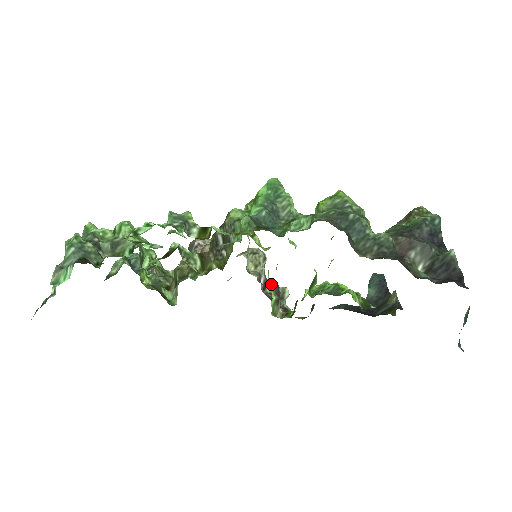
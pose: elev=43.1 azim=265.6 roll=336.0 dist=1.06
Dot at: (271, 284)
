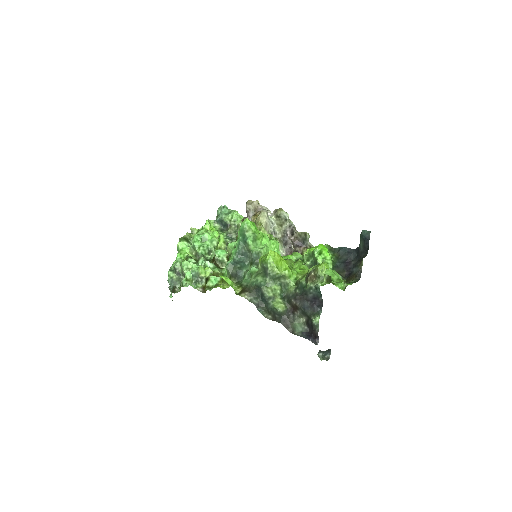
Dot at: (284, 249)
